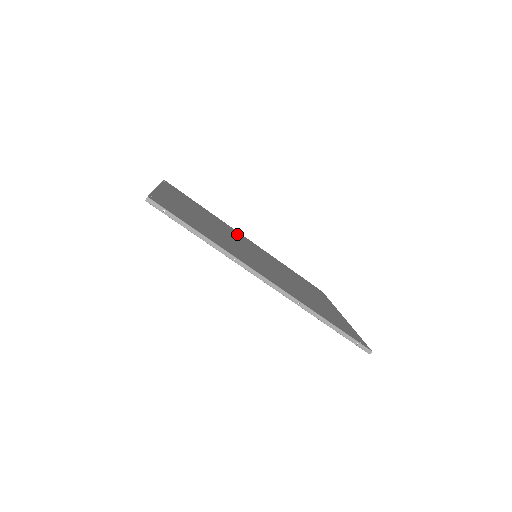
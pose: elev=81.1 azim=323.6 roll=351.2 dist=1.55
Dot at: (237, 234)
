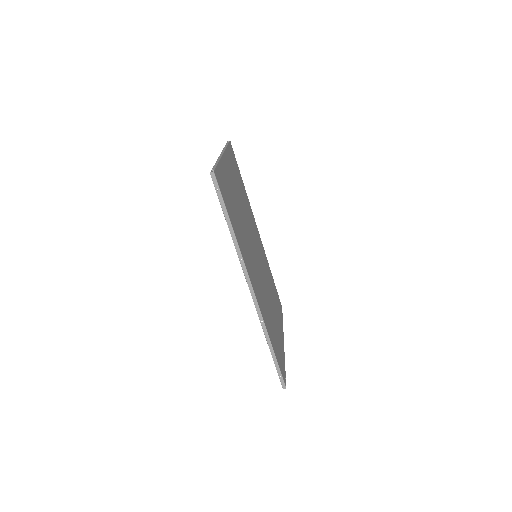
Dot at: occluded
